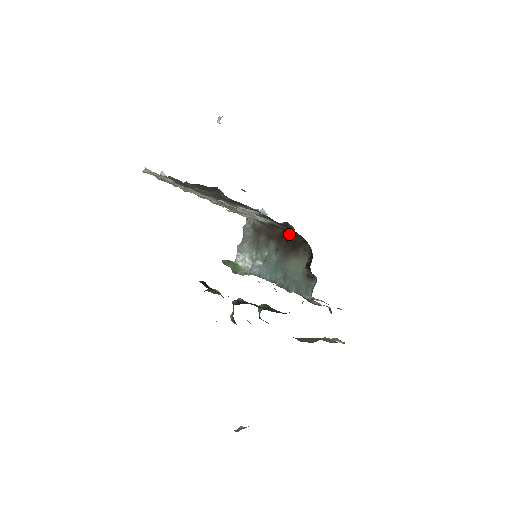
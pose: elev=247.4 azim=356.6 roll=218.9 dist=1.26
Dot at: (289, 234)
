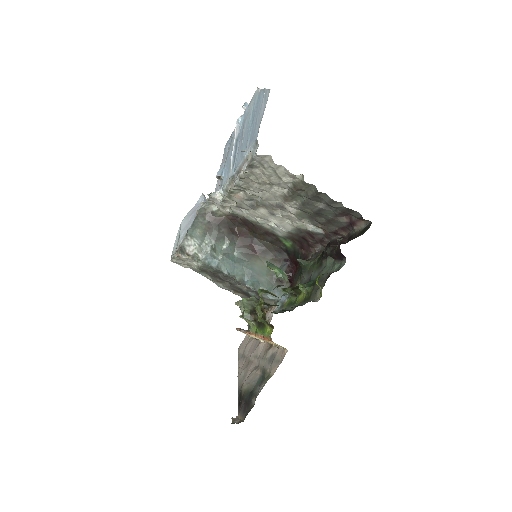
Dot at: (262, 238)
